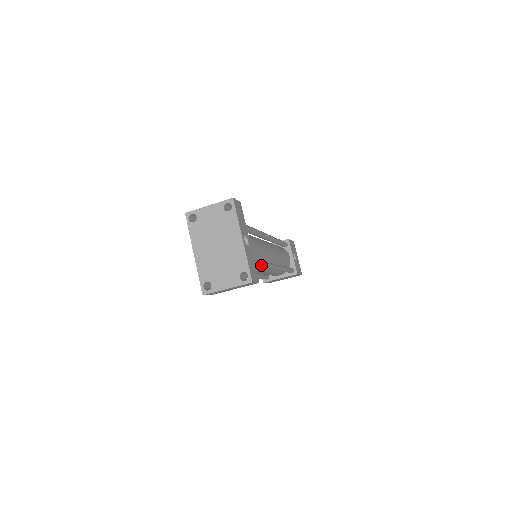
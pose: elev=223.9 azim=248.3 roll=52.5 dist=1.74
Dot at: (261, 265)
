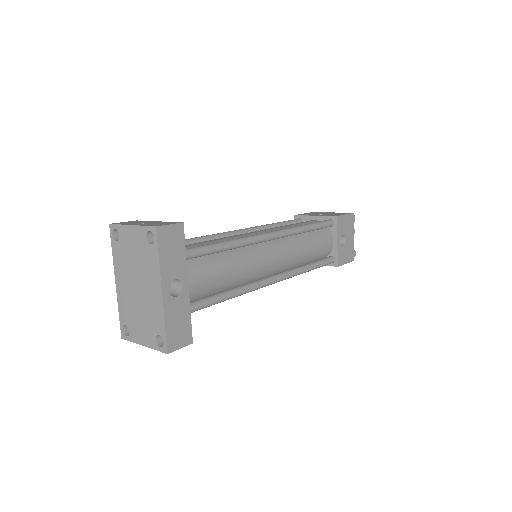
Dot at: (224, 300)
